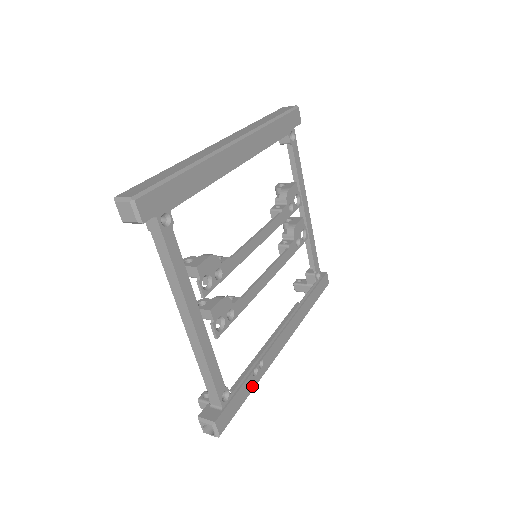
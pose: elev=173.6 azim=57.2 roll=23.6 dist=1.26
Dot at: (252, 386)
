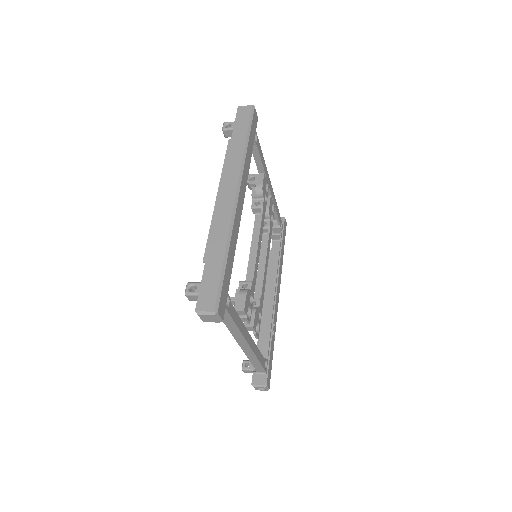
Dot at: (273, 343)
